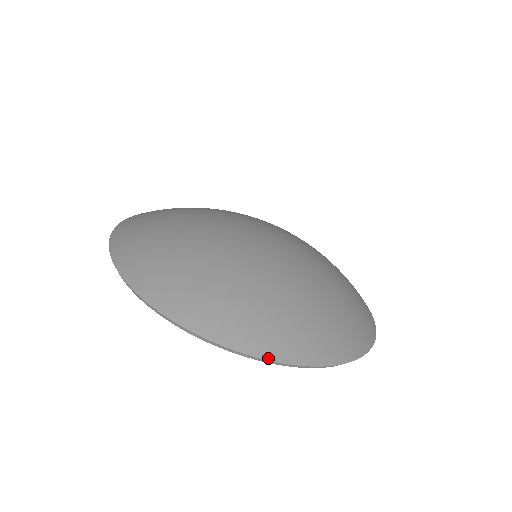
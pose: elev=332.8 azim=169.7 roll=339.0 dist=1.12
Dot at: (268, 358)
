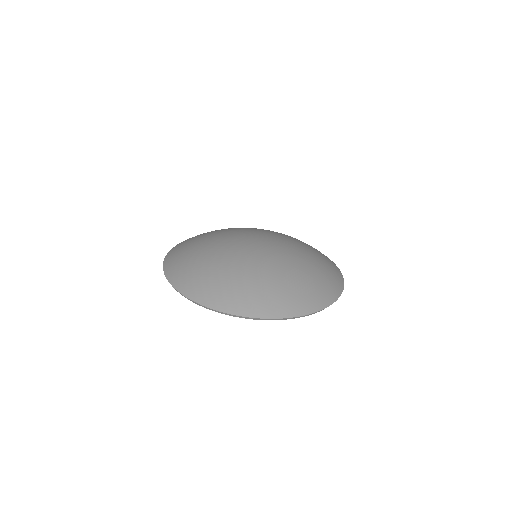
Dot at: (222, 311)
